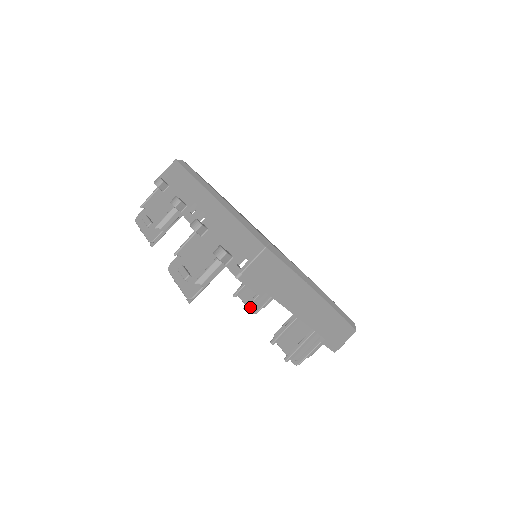
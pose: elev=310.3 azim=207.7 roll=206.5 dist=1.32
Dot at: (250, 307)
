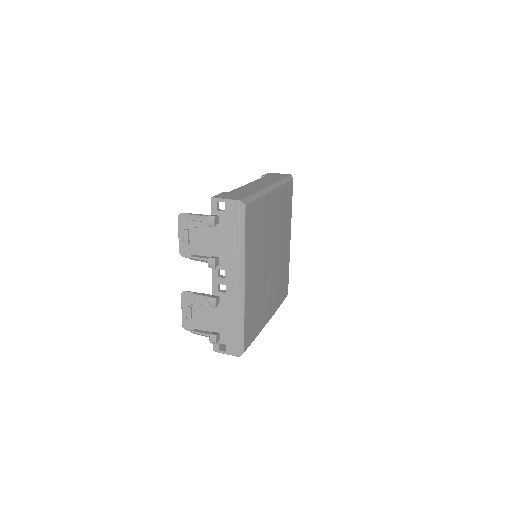
Dot at: occluded
